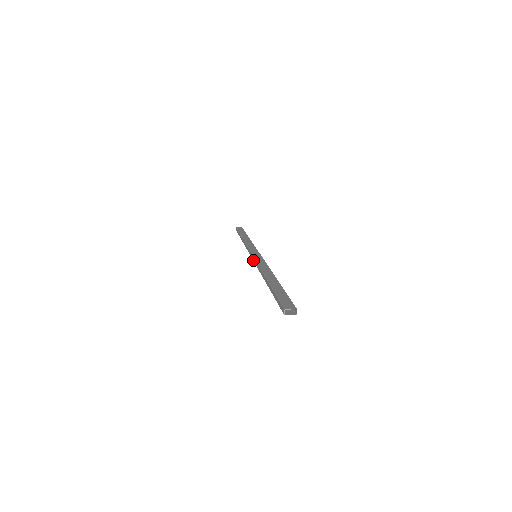
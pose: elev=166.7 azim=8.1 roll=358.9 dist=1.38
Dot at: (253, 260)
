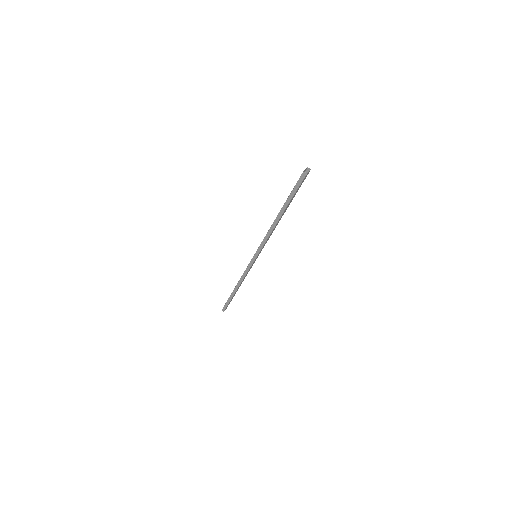
Dot at: (258, 253)
